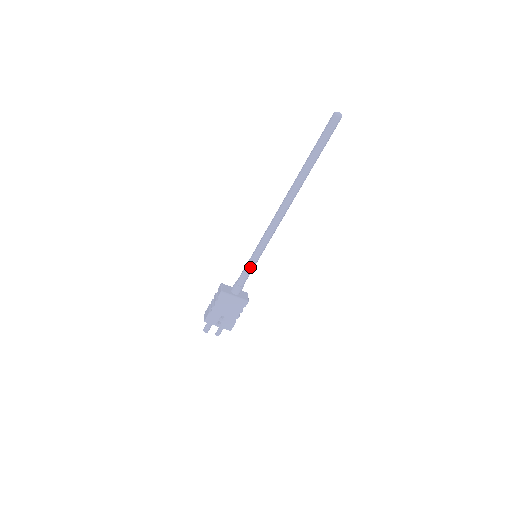
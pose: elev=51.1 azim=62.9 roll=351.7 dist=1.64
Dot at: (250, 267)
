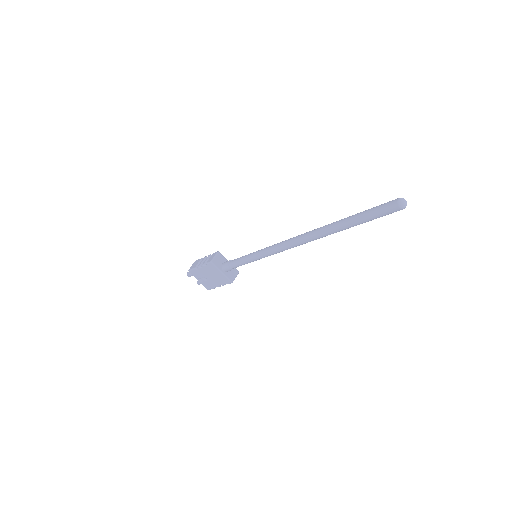
Dot at: (245, 261)
